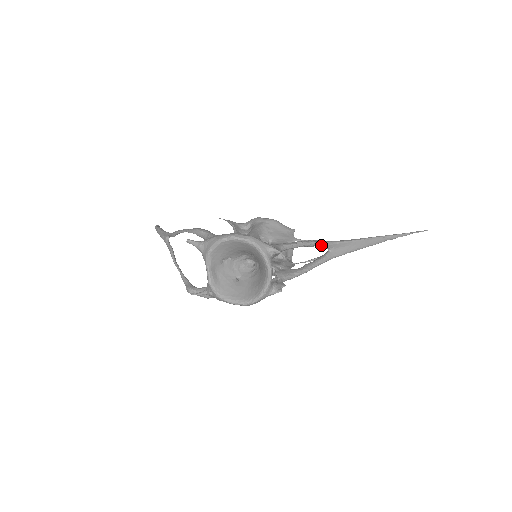
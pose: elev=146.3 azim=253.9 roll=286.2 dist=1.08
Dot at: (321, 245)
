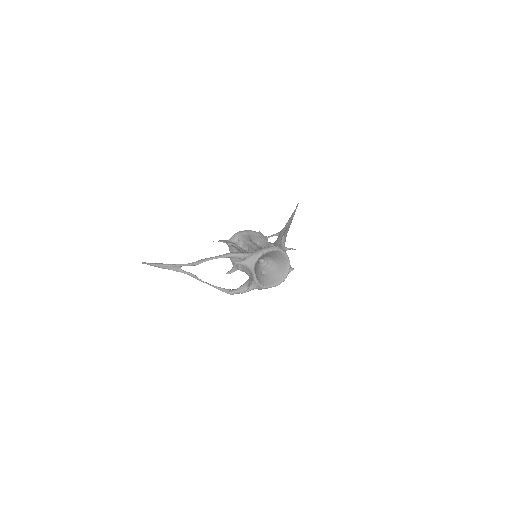
Dot at: occluded
